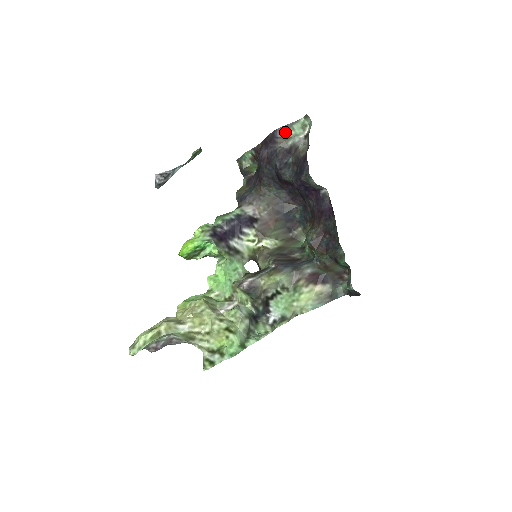
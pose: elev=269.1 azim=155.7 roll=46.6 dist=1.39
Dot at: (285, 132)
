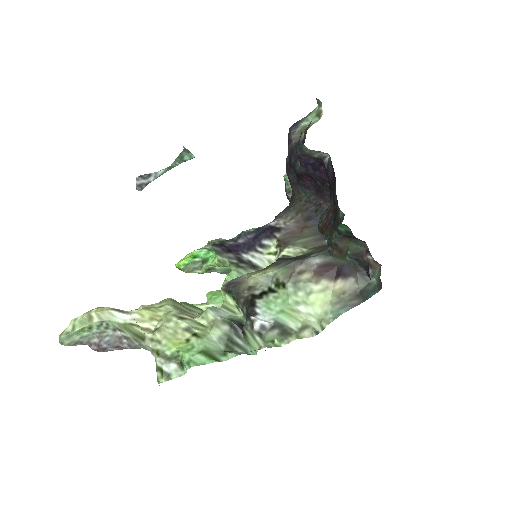
Dot at: (298, 126)
